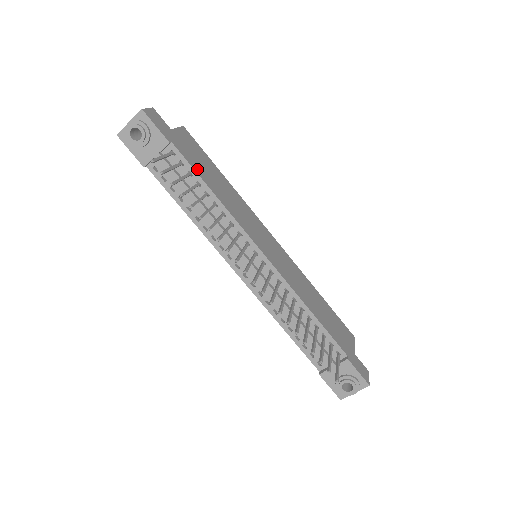
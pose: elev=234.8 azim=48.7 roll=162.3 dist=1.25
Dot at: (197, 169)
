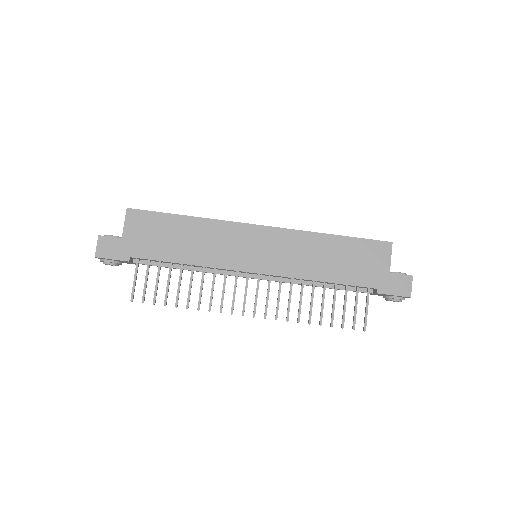
Dot at: (161, 255)
